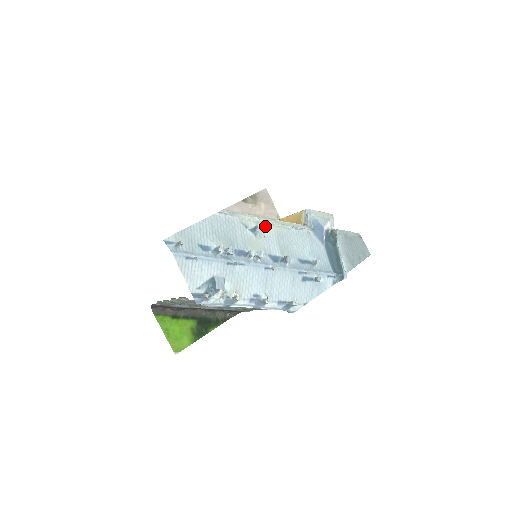
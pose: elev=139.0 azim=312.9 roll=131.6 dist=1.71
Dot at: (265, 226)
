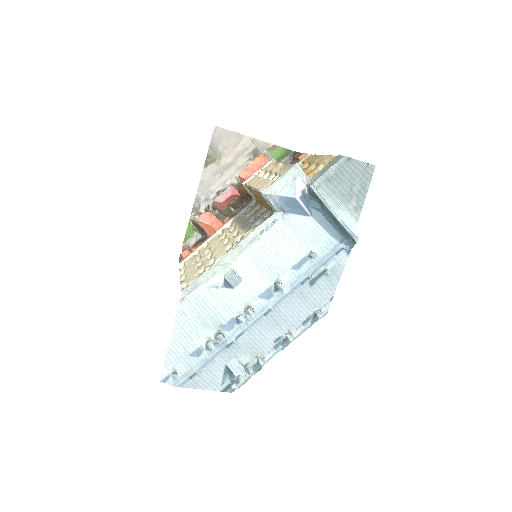
Dot at: (232, 272)
